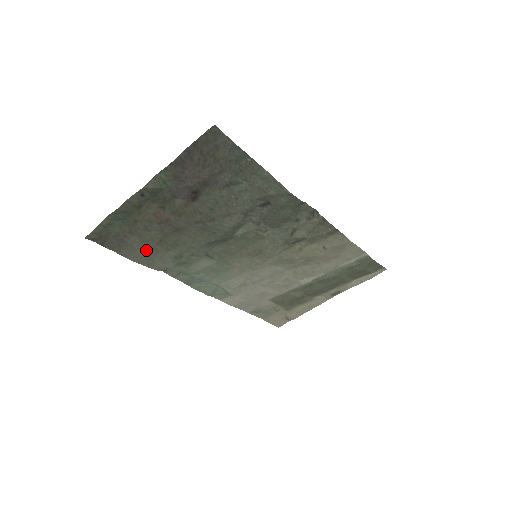
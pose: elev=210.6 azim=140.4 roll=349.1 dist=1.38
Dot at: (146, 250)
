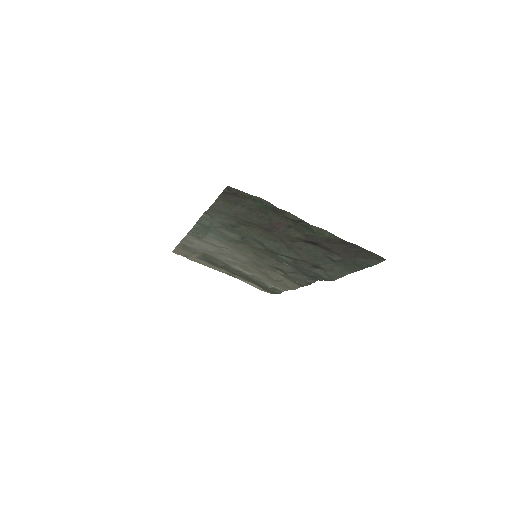
Dot at: (232, 213)
